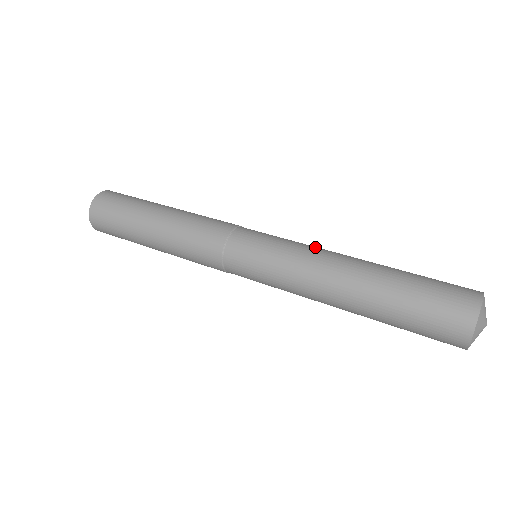
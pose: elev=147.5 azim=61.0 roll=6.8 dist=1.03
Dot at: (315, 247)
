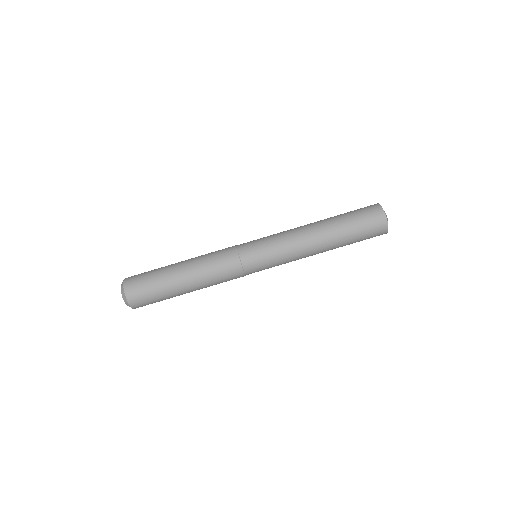
Dot at: (288, 231)
